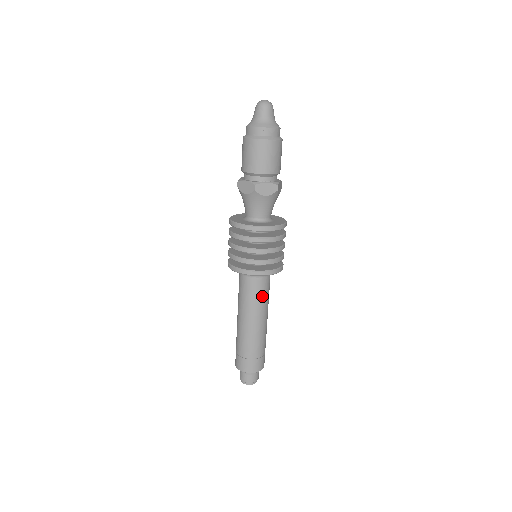
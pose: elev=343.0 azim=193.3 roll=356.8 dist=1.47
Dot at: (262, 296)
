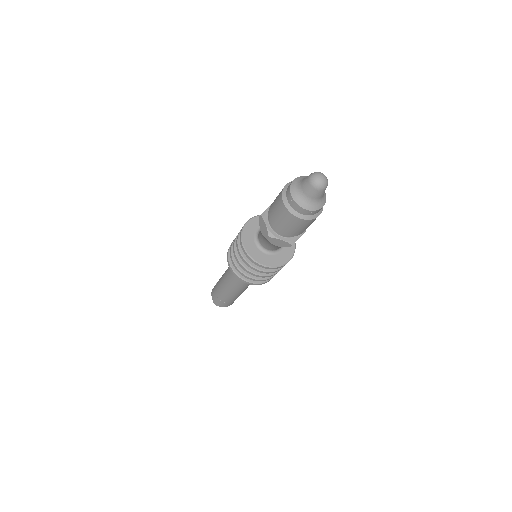
Dot at: occluded
